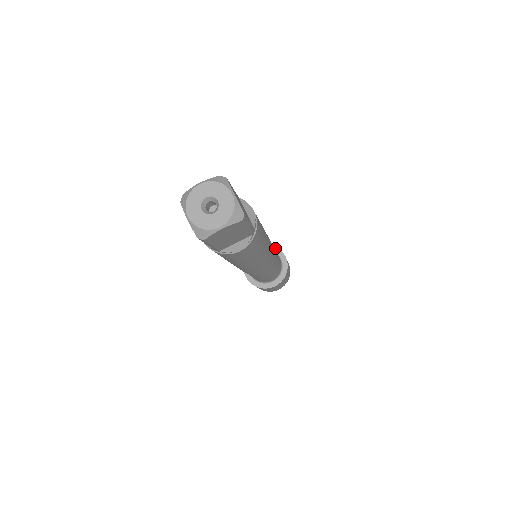
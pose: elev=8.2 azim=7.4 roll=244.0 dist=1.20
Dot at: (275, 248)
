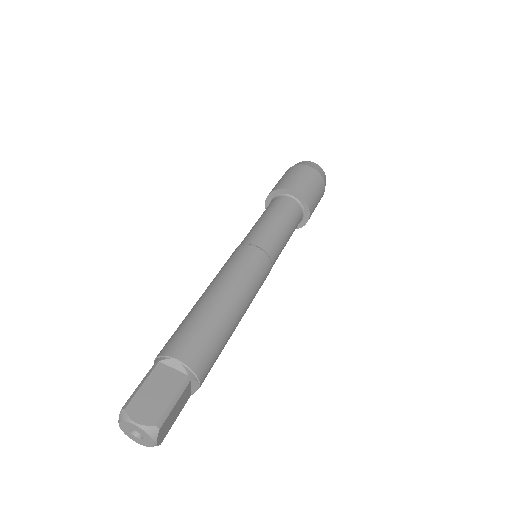
Dot at: (306, 206)
